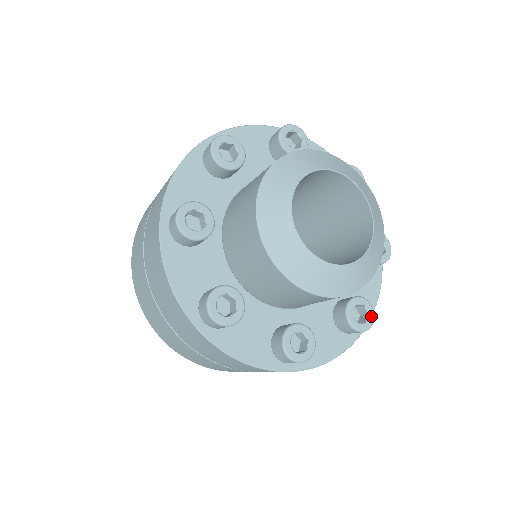
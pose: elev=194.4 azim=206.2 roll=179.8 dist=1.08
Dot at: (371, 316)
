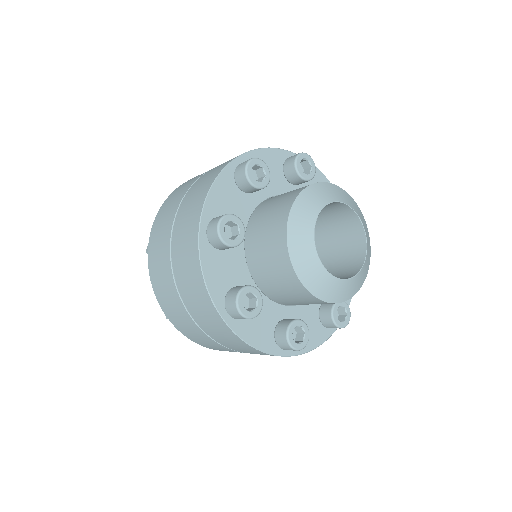
Dot at: occluded
